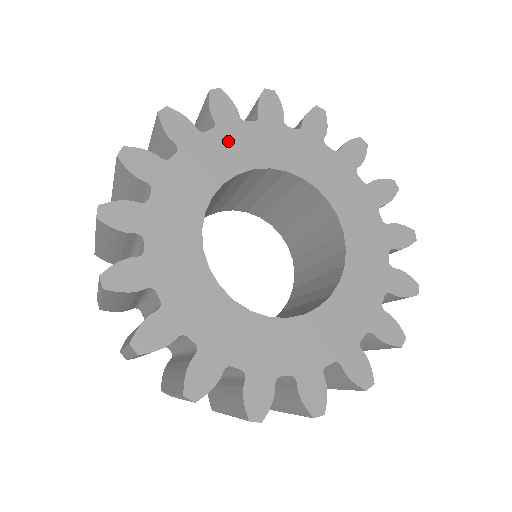
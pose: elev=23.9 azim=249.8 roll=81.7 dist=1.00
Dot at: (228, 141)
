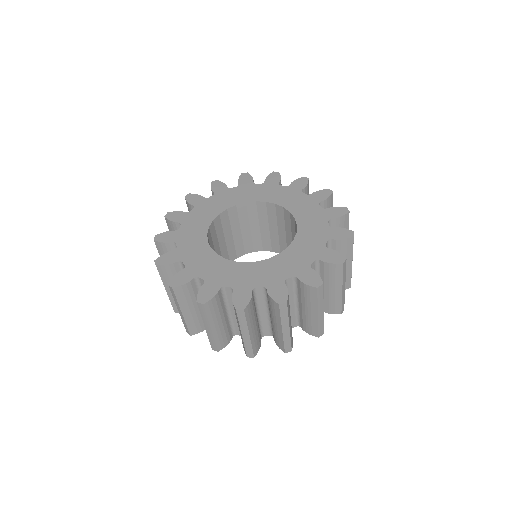
Dot at: (221, 198)
